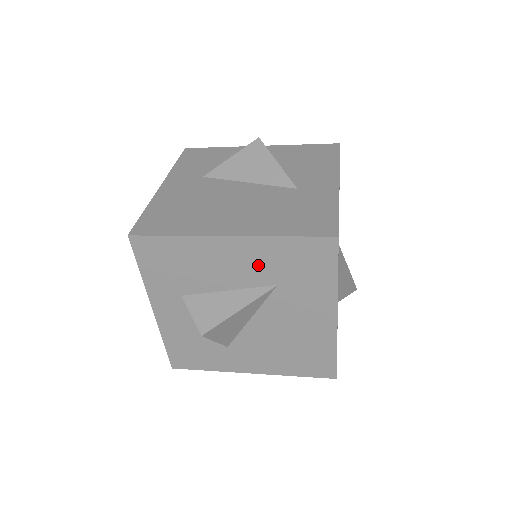
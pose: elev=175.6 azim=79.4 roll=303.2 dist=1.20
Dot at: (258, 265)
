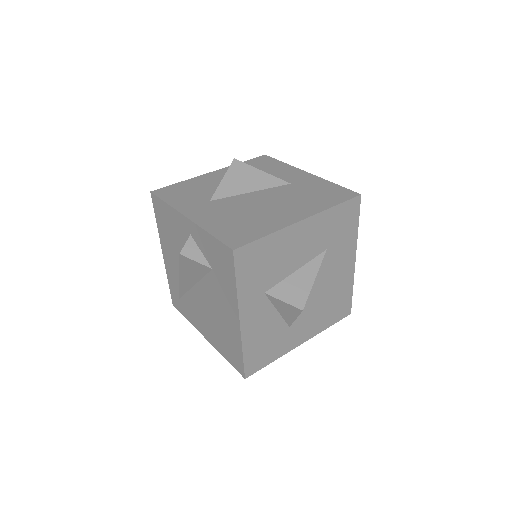
Dot at: (317, 237)
